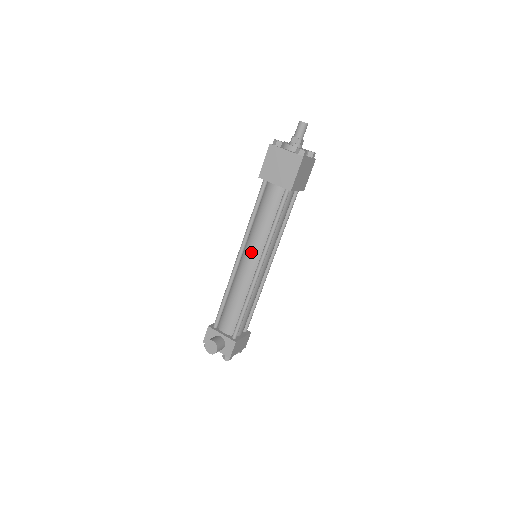
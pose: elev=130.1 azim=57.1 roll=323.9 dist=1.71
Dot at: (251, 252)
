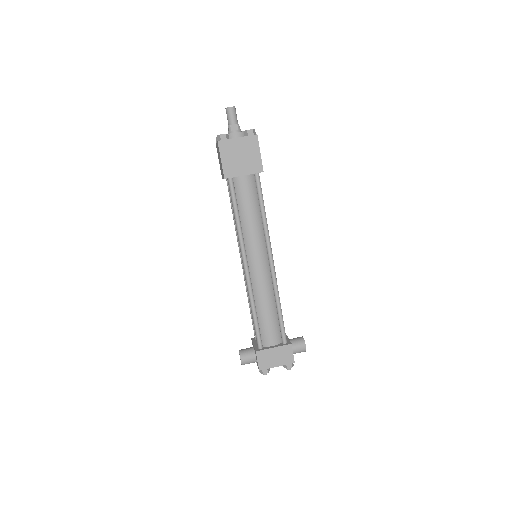
Dot at: occluded
